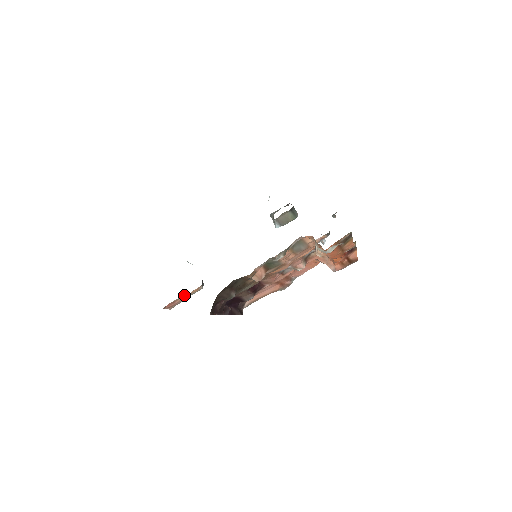
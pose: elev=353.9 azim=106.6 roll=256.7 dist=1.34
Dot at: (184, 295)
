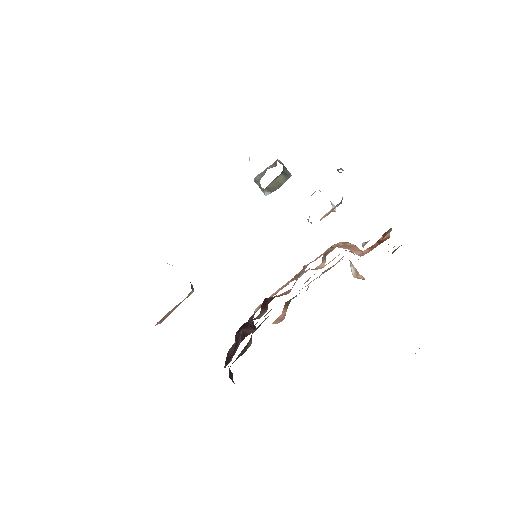
Dot at: occluded
